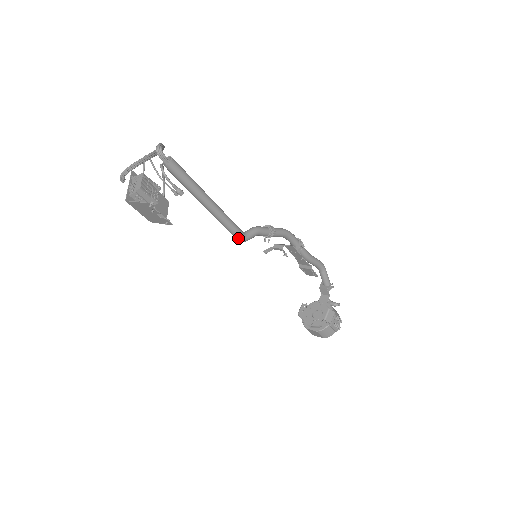
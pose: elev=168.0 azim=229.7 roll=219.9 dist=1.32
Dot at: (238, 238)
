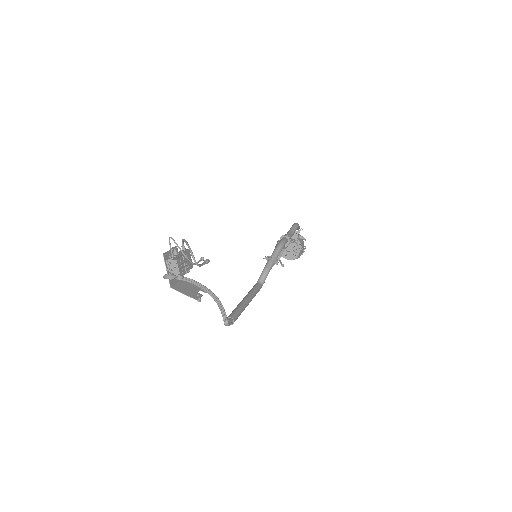
Dot at: occluded
